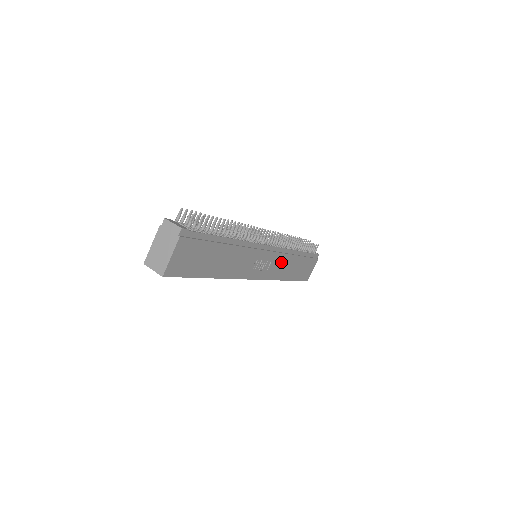
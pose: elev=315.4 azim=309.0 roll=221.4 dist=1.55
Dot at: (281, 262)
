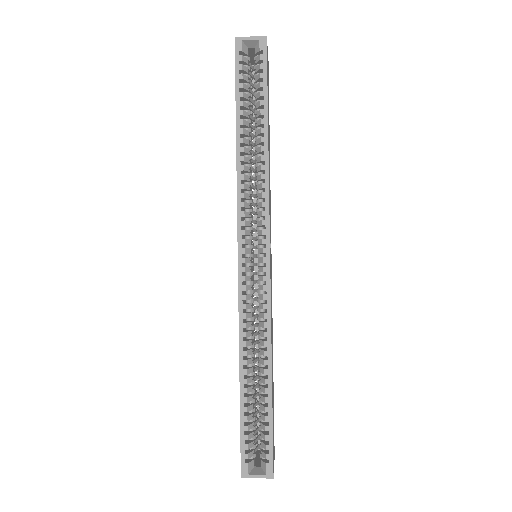
Dot at: occluded
